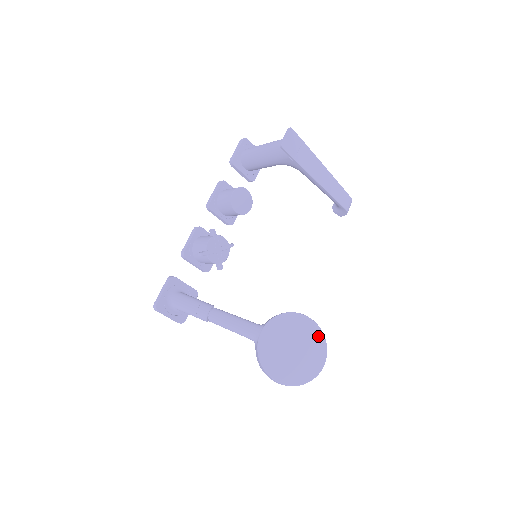
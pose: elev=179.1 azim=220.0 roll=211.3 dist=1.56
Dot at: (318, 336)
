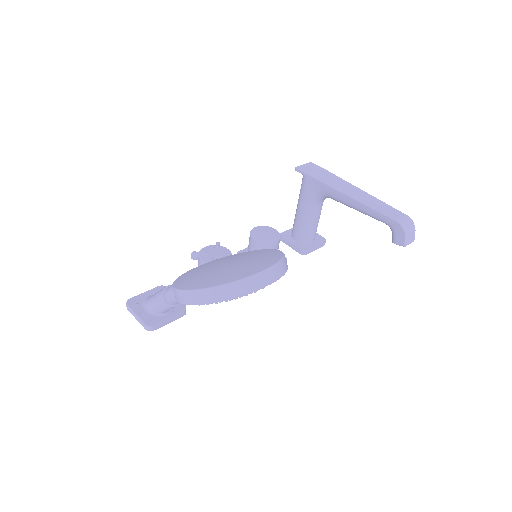
Dot at: (273, 255)
